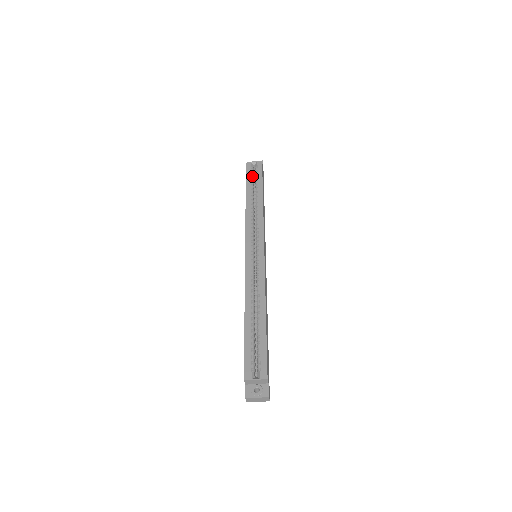
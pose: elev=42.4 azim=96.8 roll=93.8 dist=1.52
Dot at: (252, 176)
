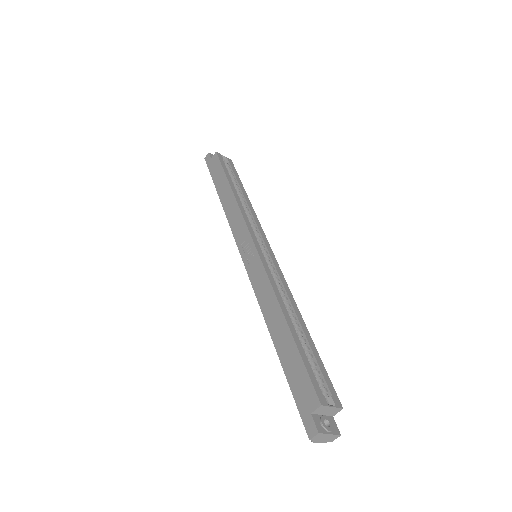
Dot at: occluded
